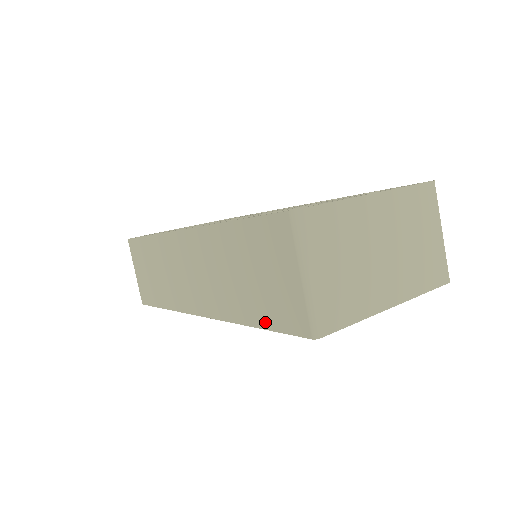
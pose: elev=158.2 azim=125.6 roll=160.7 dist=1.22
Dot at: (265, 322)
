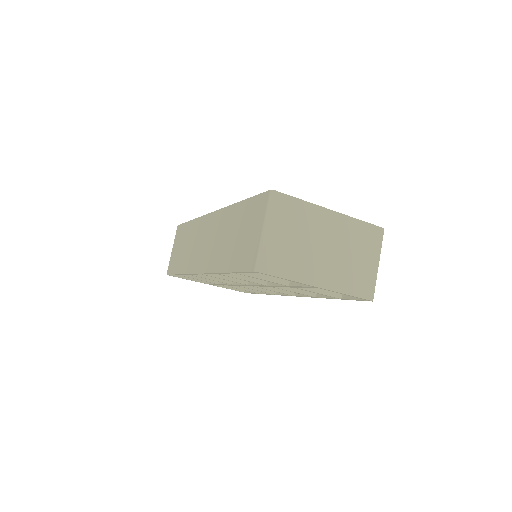
Dot at: (234, 267)
